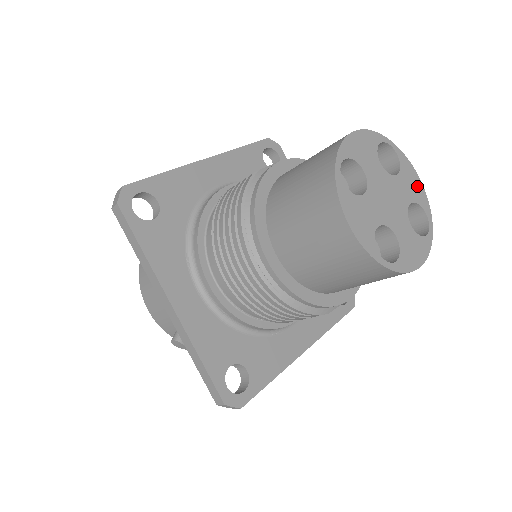
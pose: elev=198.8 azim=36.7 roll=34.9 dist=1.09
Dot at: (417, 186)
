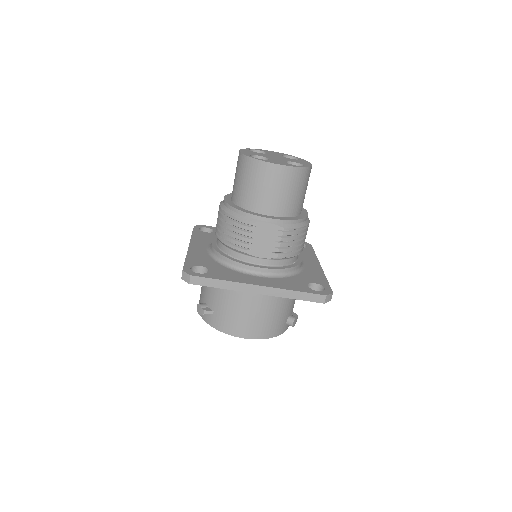
Dot at: (306, 163)
